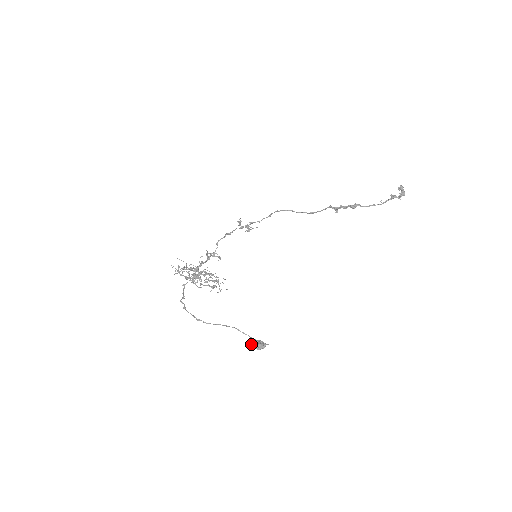
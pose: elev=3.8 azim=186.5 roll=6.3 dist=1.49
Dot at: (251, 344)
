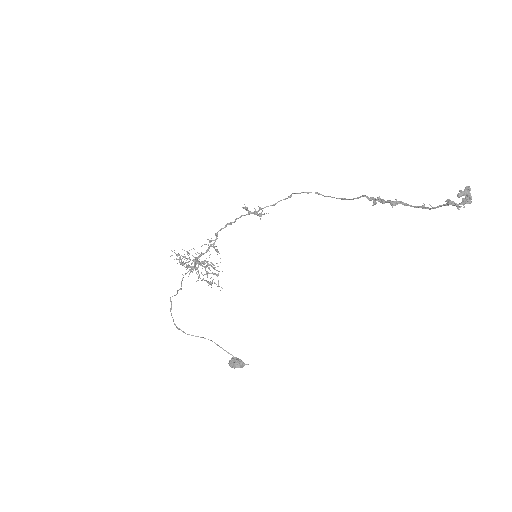
Dot at: (229, 361)
